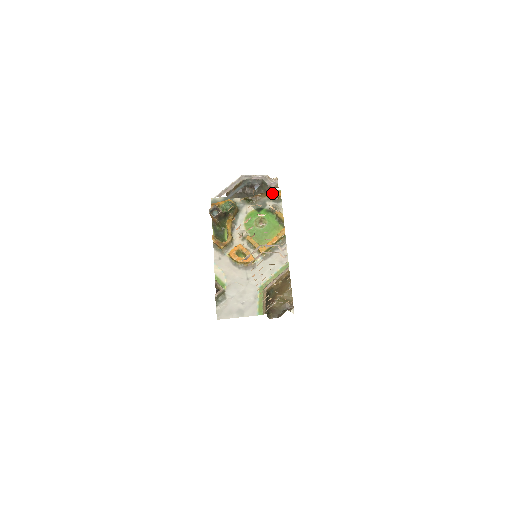
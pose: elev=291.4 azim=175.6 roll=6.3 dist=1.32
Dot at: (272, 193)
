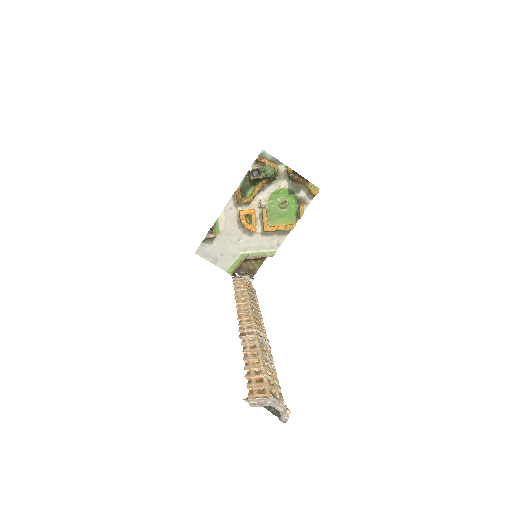
Dot at: (311, 188)
